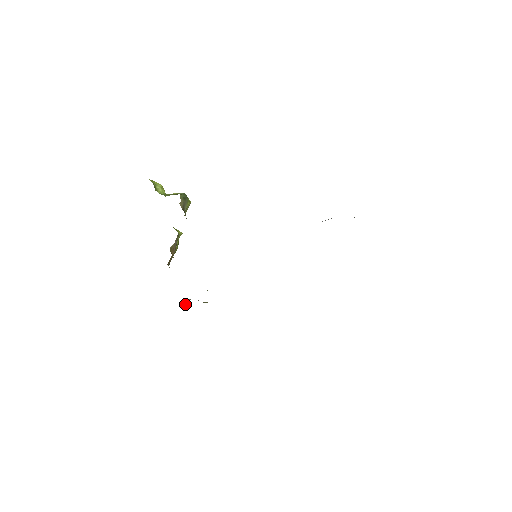
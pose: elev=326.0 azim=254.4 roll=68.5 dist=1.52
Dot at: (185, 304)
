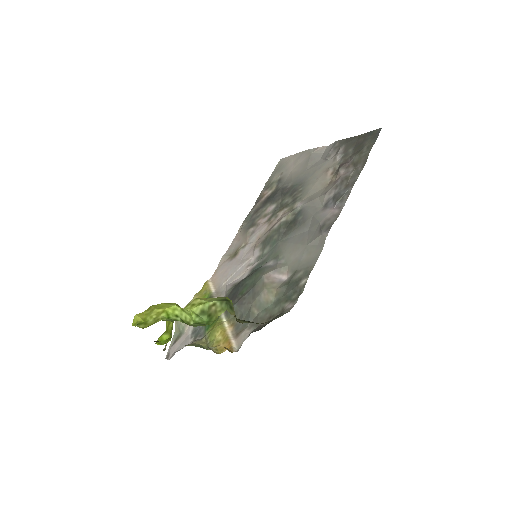
Dot at: (182, 327)
